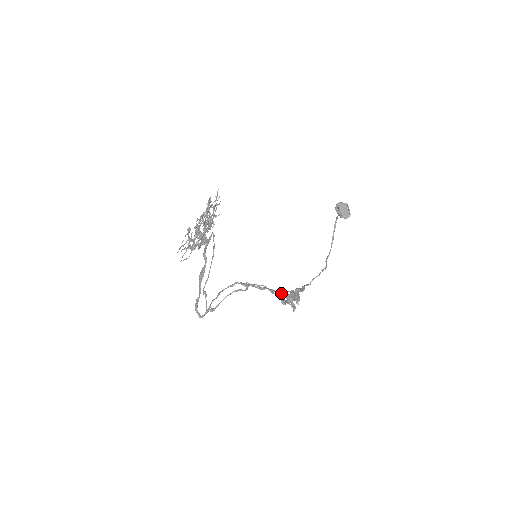
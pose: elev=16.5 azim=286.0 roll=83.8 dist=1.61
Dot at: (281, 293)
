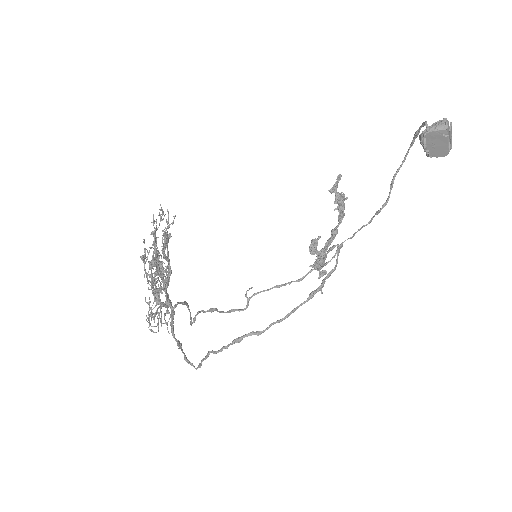
Dot at: (294, 310)
